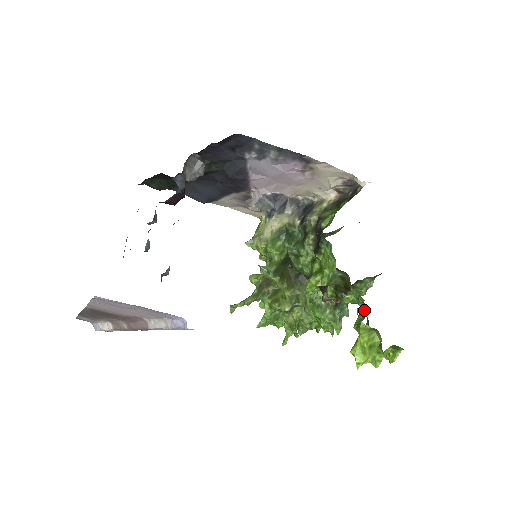
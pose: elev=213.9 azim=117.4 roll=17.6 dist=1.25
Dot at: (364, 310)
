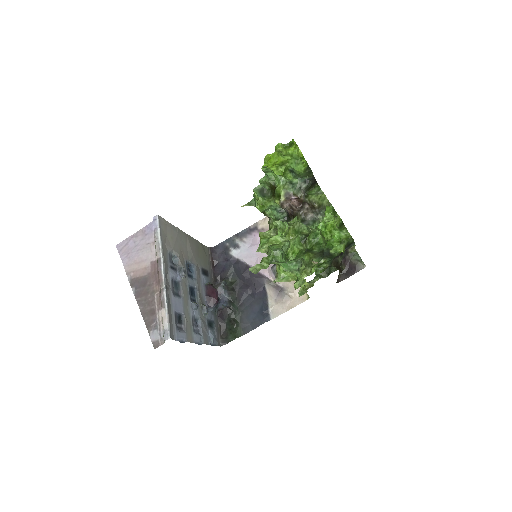
Dot at: occluded
